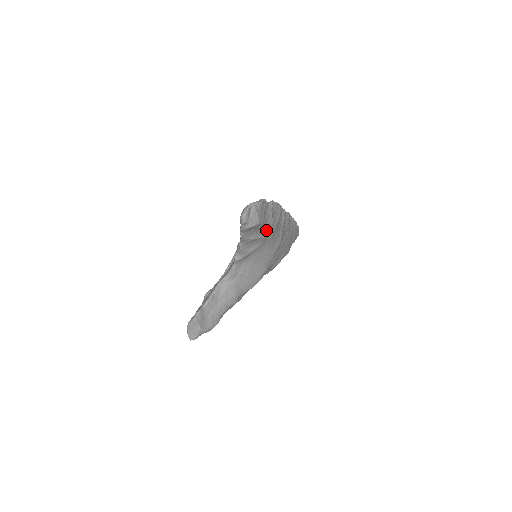
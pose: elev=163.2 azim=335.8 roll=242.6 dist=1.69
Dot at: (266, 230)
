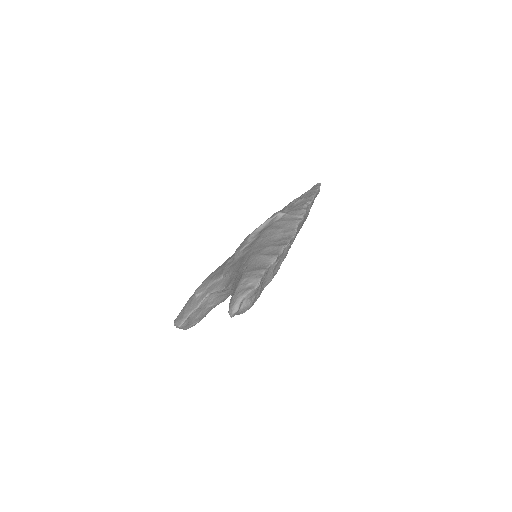
Dot at: occluded
